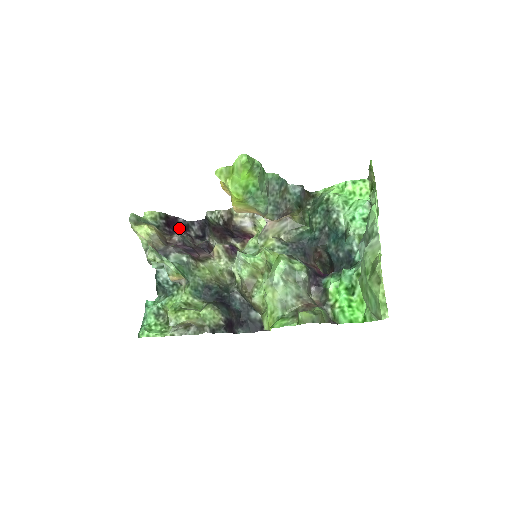
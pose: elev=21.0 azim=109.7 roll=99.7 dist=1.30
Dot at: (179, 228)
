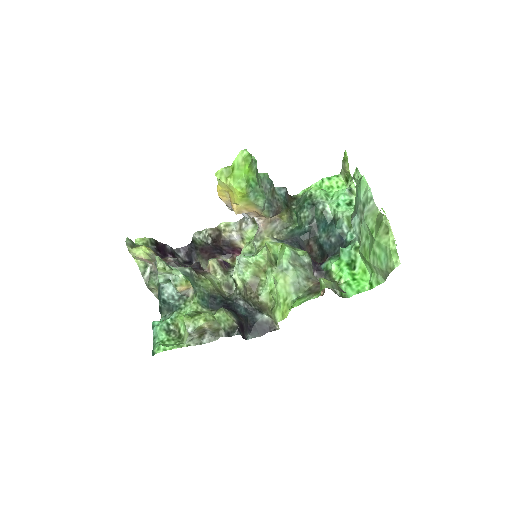
Dot at: (168, 254)
